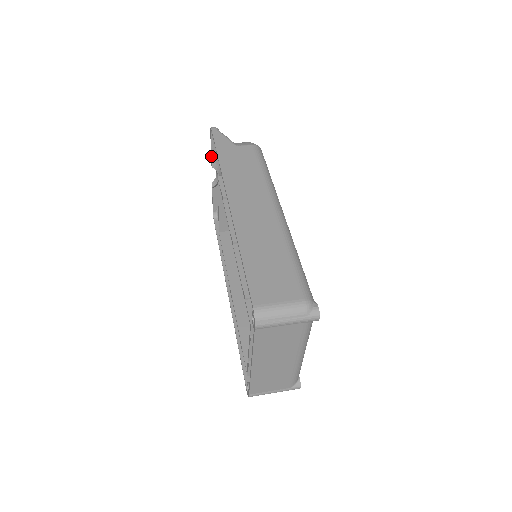
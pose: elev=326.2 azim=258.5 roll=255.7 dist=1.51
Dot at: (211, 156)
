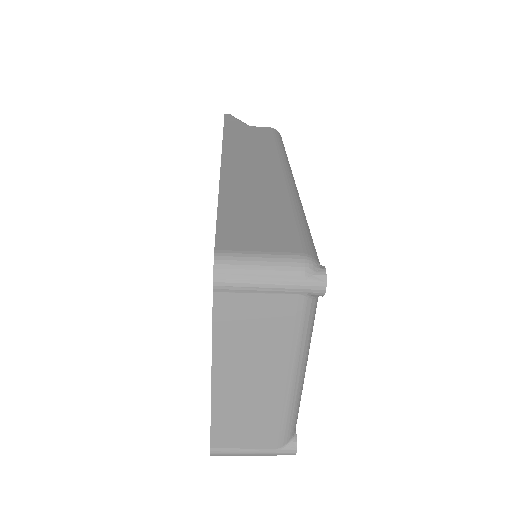
Dot at: occluded
